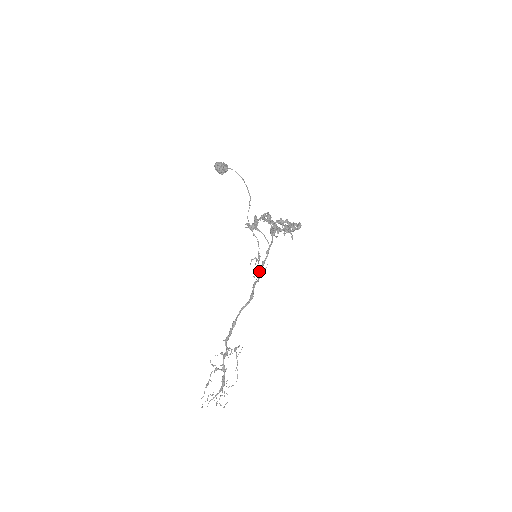
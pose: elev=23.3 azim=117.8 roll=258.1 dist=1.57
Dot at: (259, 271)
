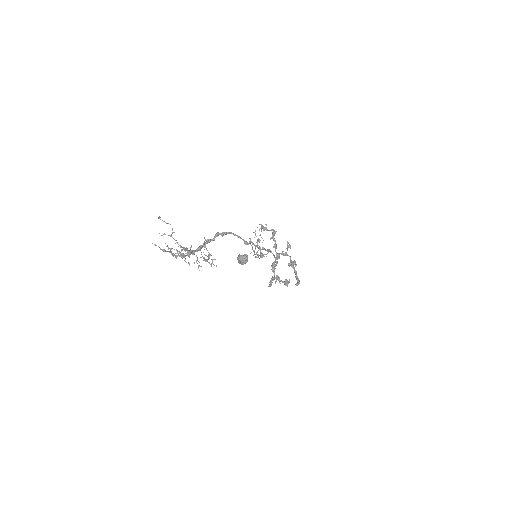
Dot at: occluded
